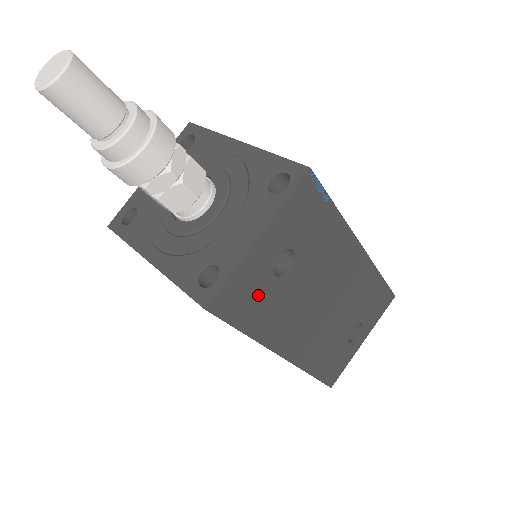
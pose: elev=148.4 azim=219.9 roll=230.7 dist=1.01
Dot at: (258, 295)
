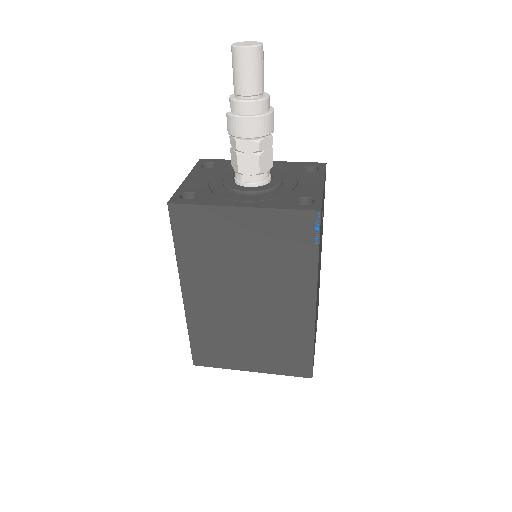
Dot at: occluded
